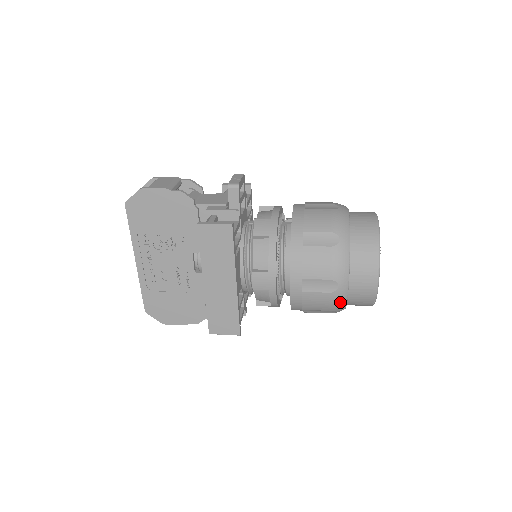
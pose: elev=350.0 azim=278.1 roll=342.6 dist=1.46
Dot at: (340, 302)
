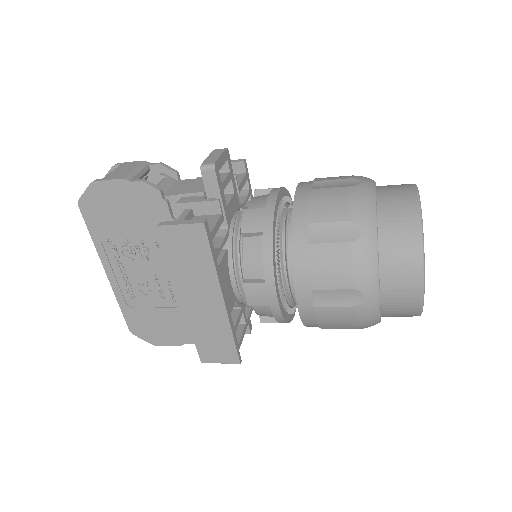
Dot at: (370, 317)
